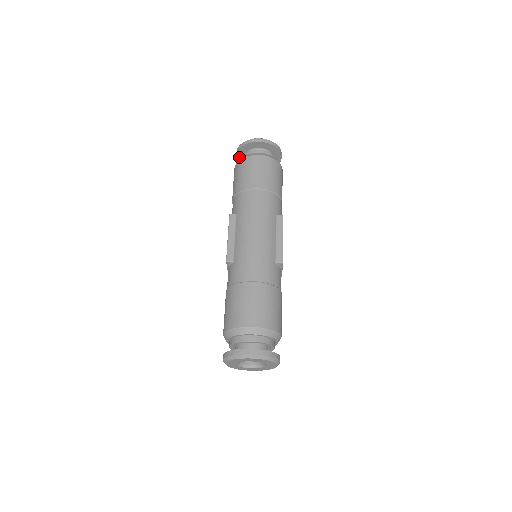
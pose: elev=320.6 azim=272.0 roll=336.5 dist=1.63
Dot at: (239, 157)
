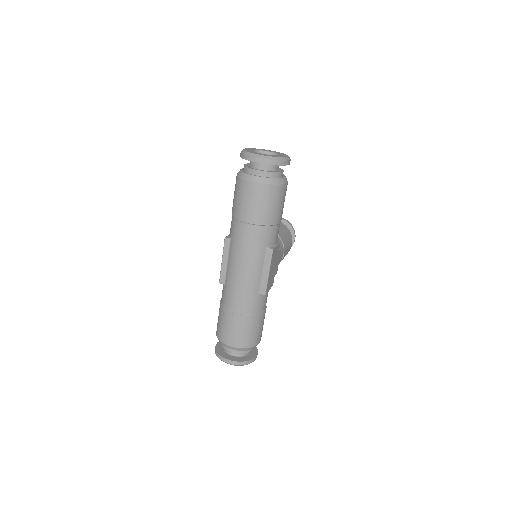
Dot at: occluded
